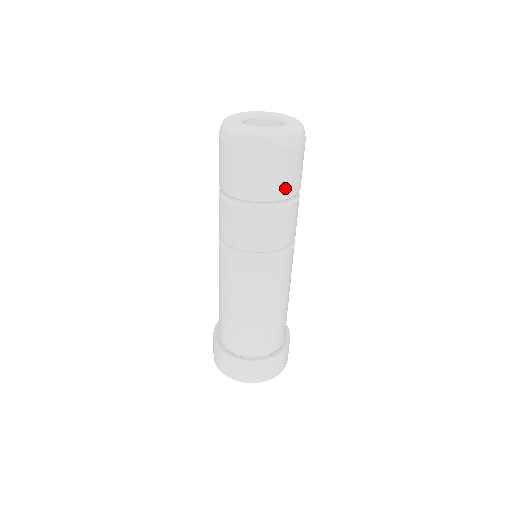
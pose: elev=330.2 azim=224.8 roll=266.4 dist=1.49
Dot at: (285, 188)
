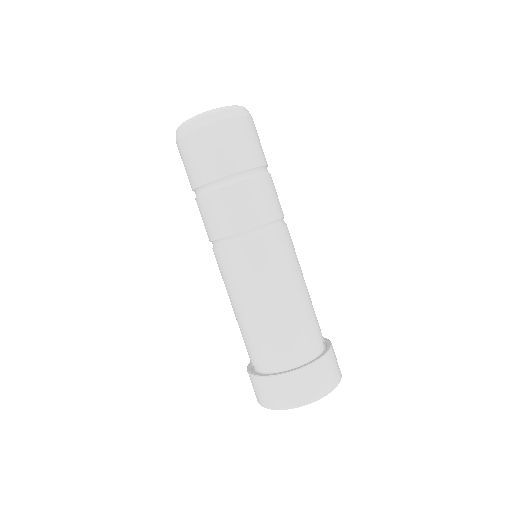
Dot at: (231, 161)
